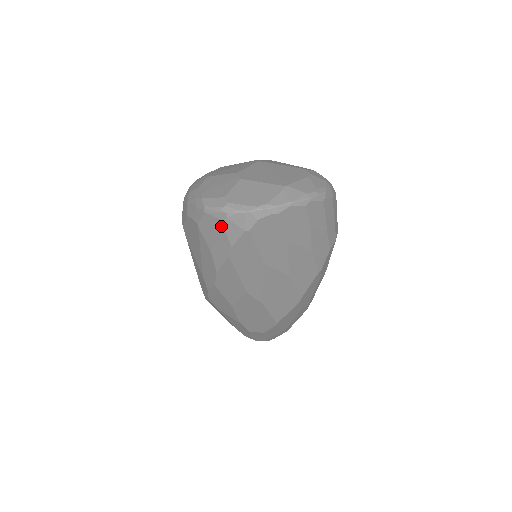
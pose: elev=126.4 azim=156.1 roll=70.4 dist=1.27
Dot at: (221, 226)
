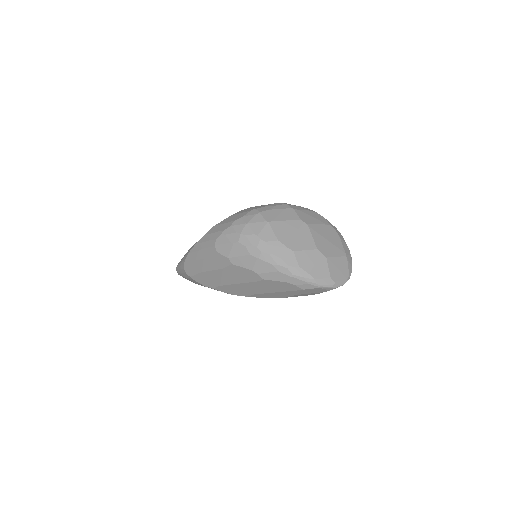
Dot at: (324, 291)
